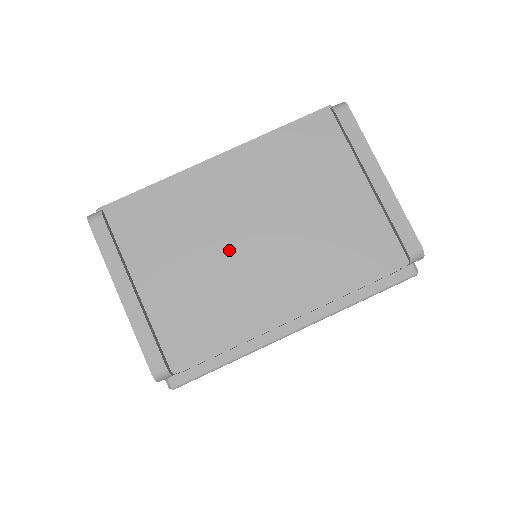
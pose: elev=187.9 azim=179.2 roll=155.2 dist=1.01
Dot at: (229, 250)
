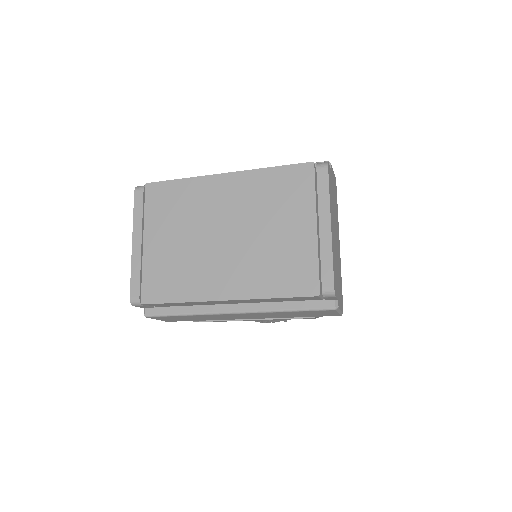
Dot at: (206, 239)
